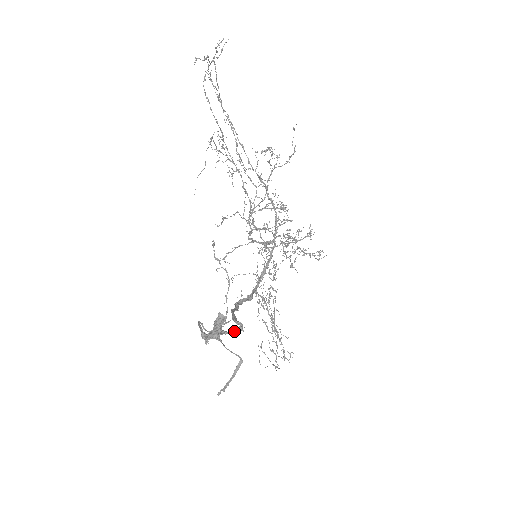
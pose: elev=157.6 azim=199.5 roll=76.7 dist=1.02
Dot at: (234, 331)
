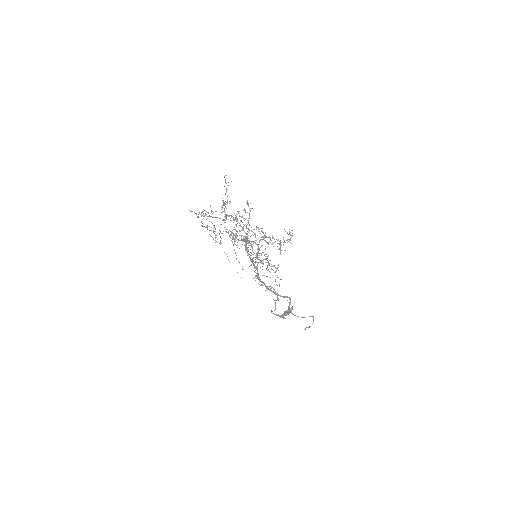
Dot at: (290, 304)
